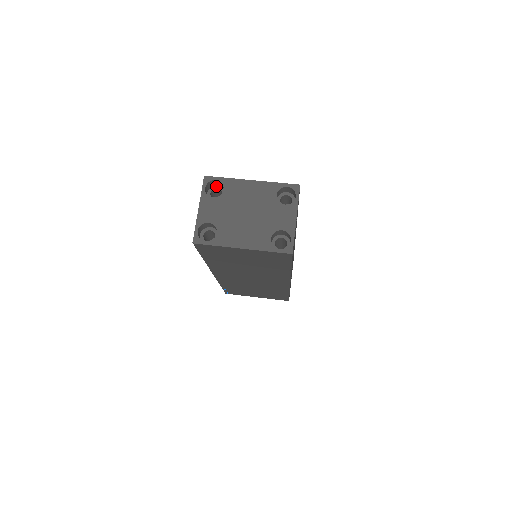
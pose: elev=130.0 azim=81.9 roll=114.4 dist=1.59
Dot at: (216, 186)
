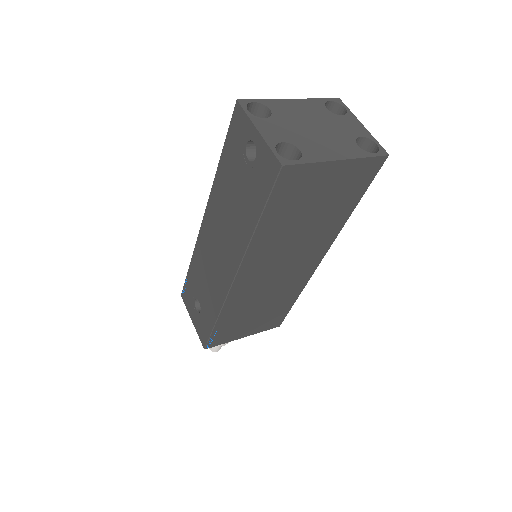
Dot at: occluded
